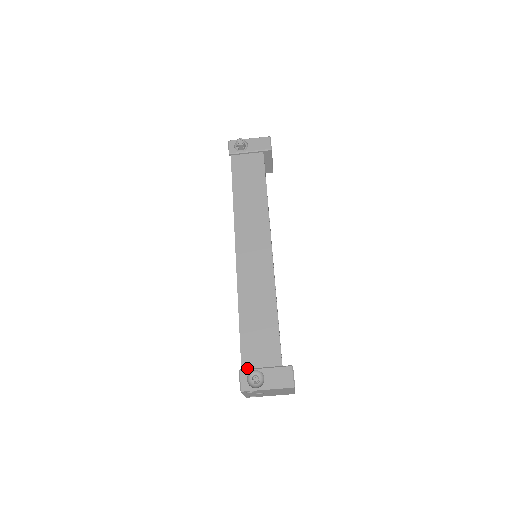
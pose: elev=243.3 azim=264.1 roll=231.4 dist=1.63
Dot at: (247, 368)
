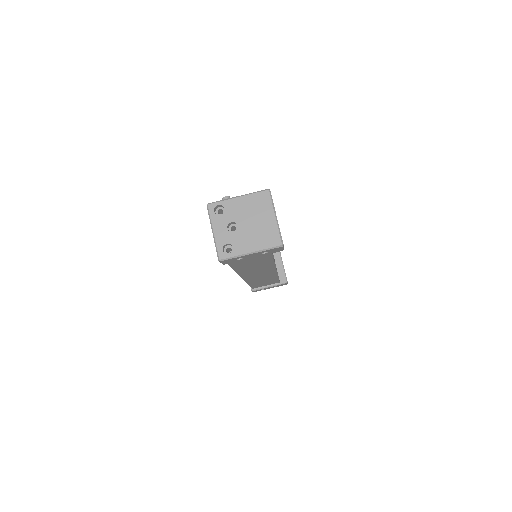
Dot at: occluded
